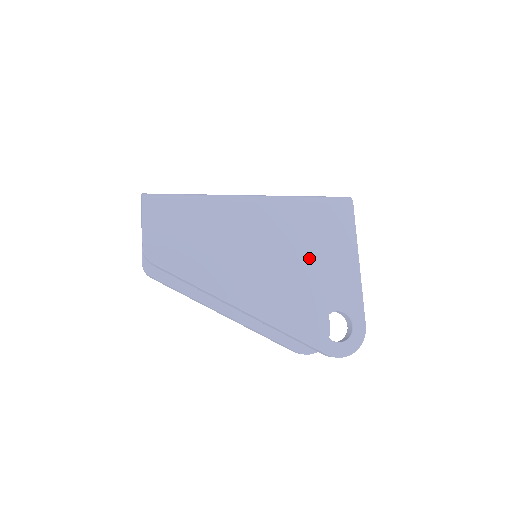
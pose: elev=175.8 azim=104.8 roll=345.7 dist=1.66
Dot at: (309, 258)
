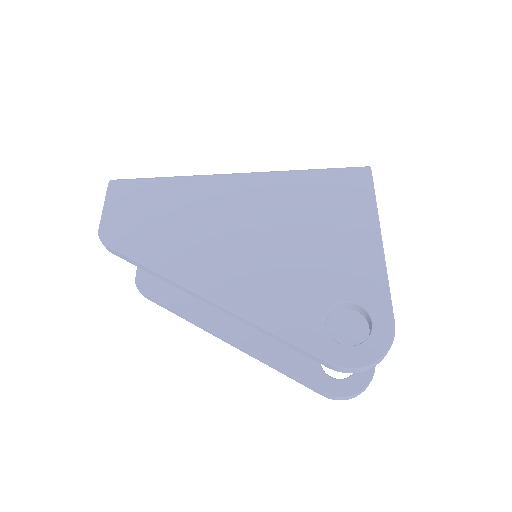
Dot at: (305, 235)
